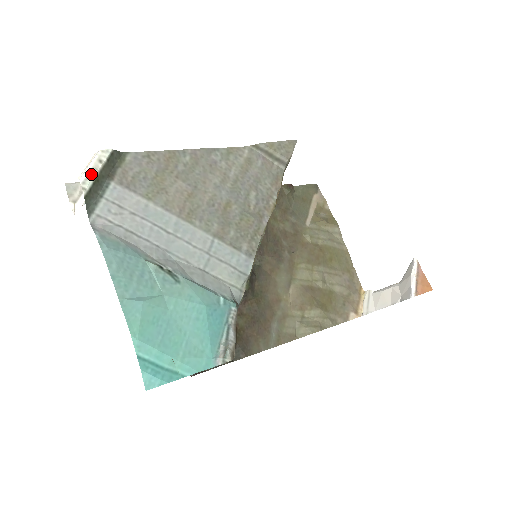
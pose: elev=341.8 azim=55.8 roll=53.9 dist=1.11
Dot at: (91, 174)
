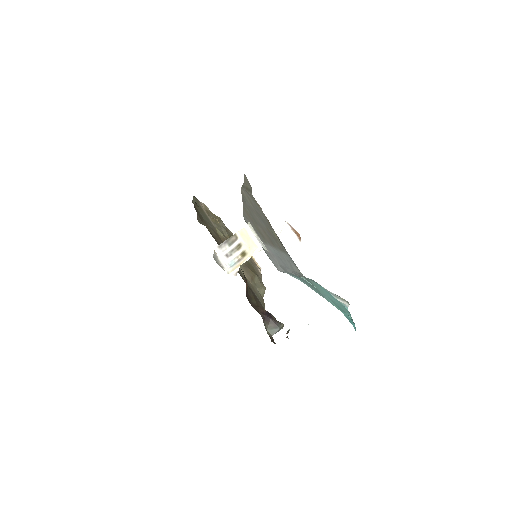
Dot at: (261, 241)
